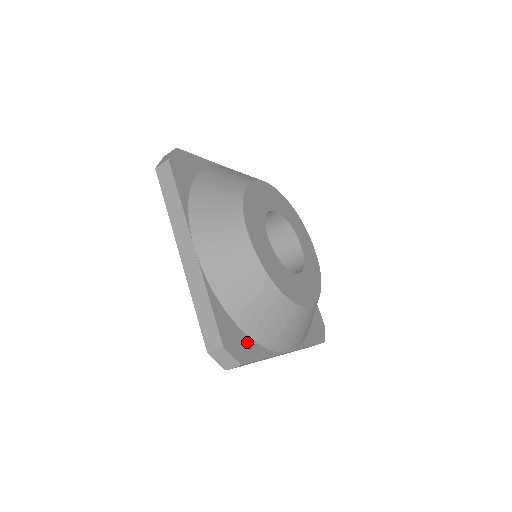
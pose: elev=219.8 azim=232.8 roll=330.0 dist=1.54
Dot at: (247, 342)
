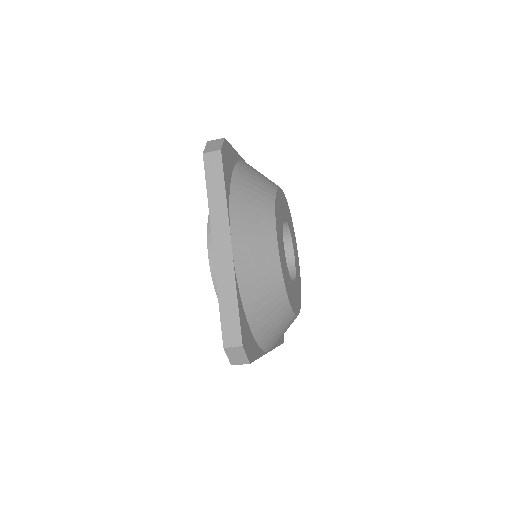
Dot at: (252, 342)
